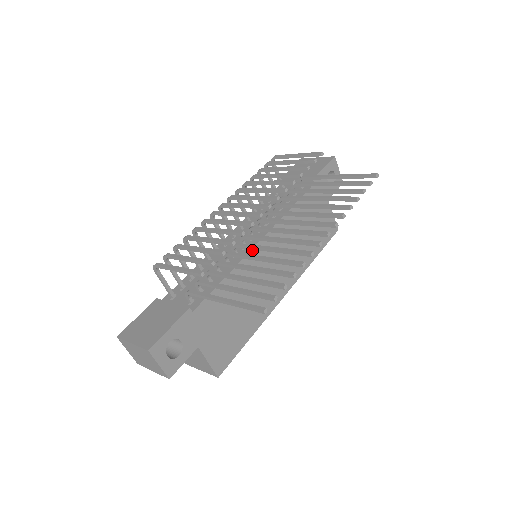
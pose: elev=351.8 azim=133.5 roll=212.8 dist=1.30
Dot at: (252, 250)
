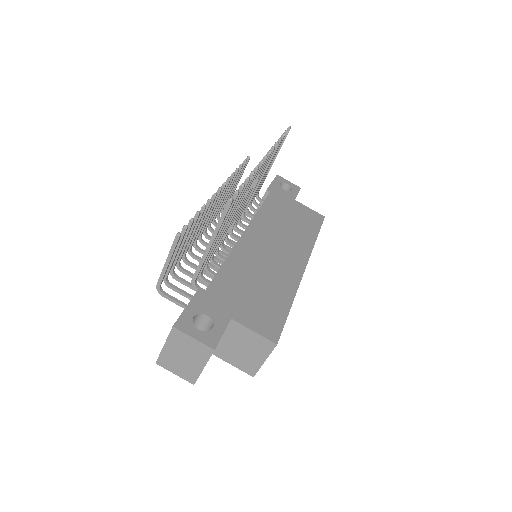
Dot at: (239, 240)
